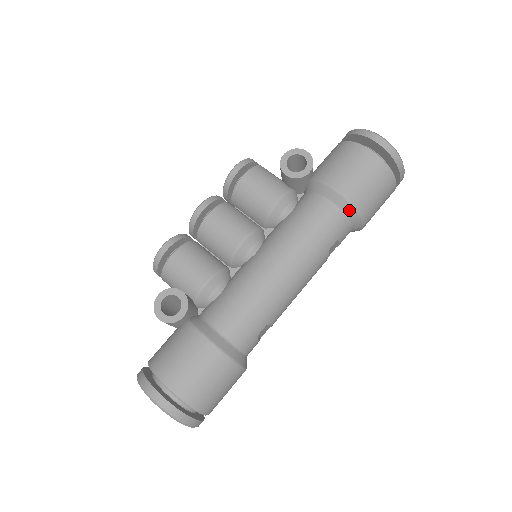
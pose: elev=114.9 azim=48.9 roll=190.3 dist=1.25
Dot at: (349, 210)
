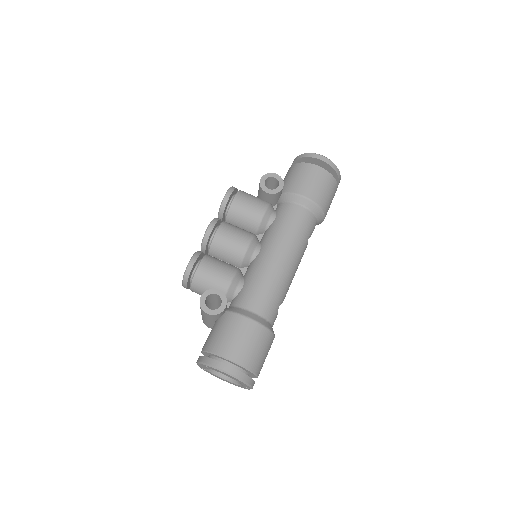
Dot at: (315, 209)
